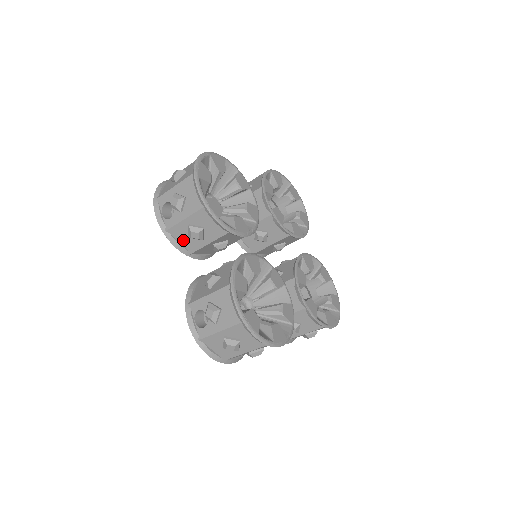
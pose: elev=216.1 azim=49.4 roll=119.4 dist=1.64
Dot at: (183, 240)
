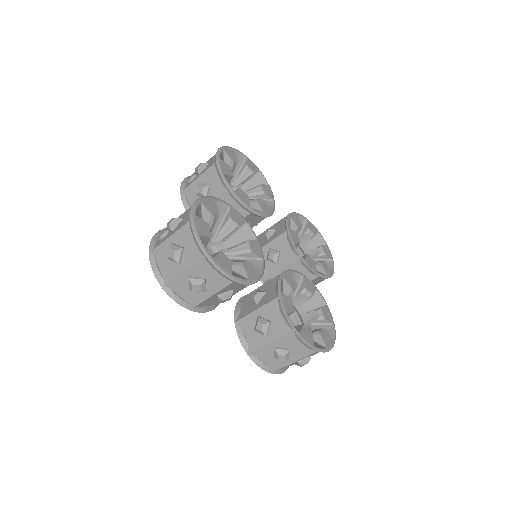
Dot at: (192, 201)
